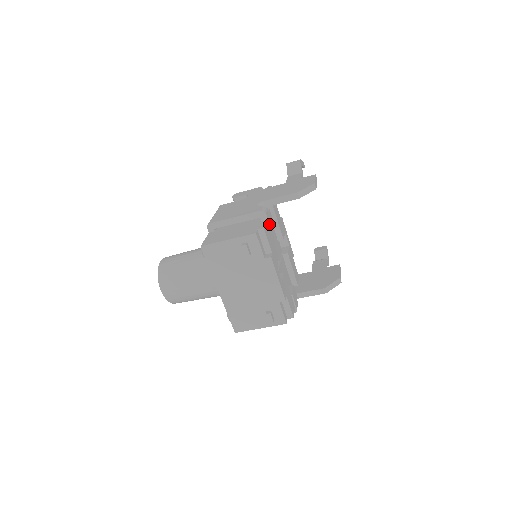
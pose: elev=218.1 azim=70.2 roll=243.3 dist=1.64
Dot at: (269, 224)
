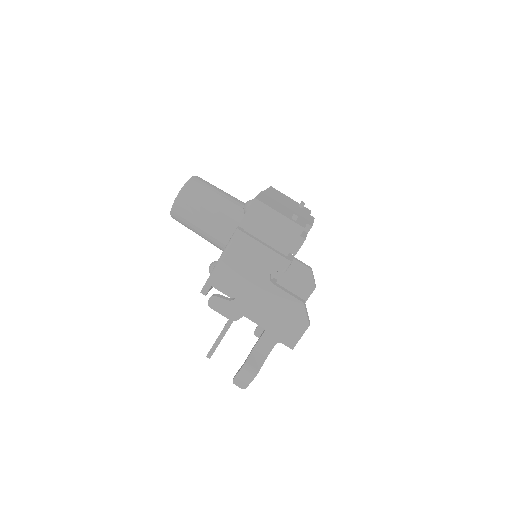
Dot at: occluded
